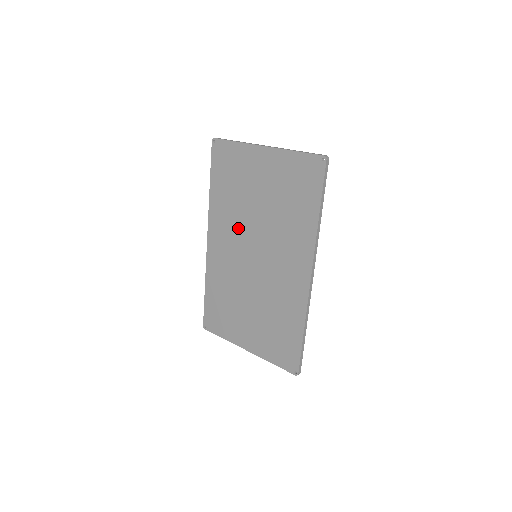
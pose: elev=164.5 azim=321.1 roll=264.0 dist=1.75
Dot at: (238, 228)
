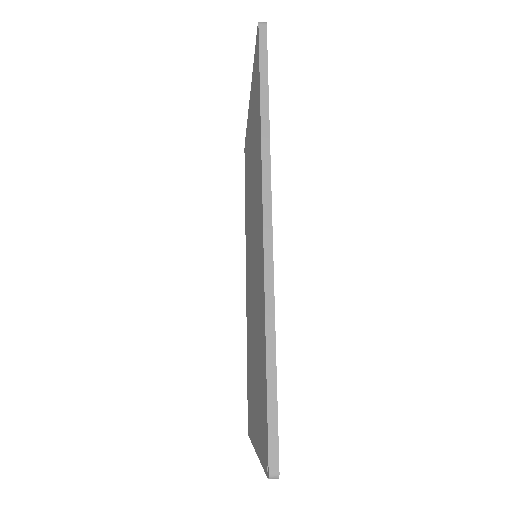
Dot at: (249, 230)
